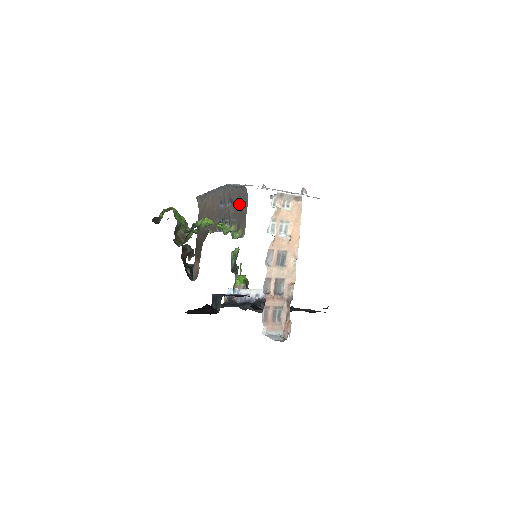
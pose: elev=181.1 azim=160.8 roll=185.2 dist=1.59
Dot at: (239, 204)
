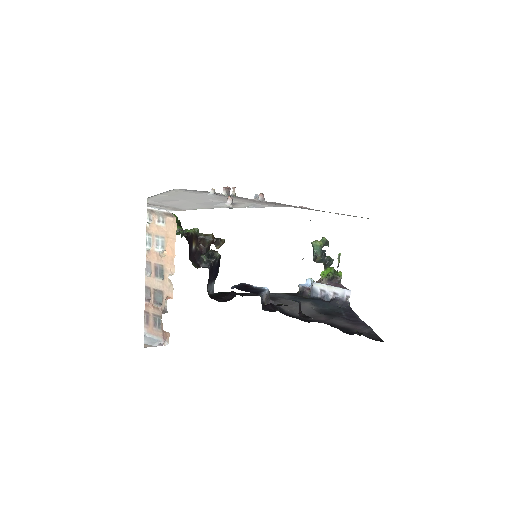
Dot at: occluded
